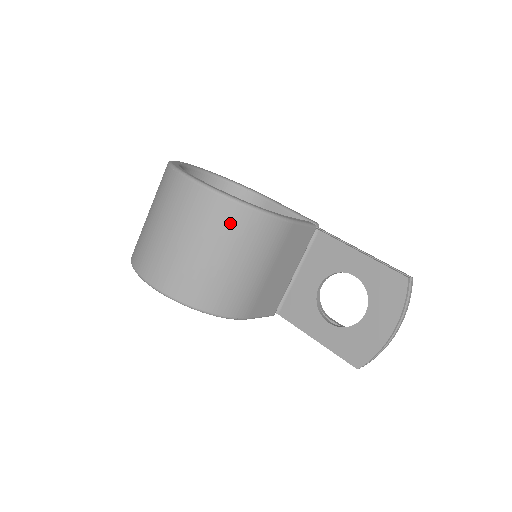
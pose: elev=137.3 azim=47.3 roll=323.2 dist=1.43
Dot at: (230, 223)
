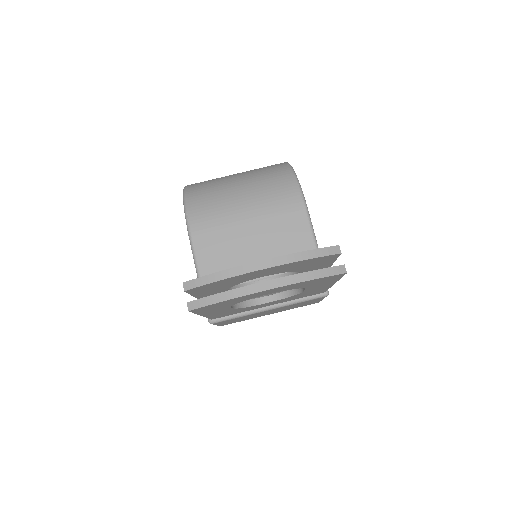
Dot at: (270, 170)
